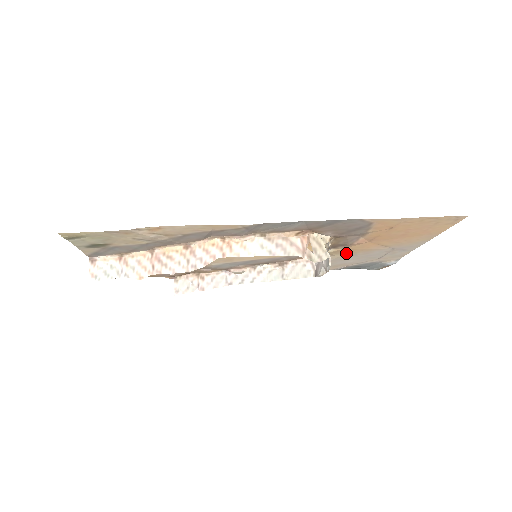
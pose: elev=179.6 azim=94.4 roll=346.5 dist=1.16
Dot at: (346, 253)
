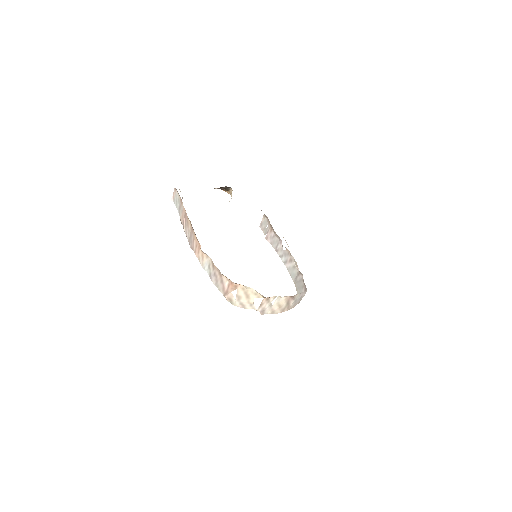
Dot at: occluded
